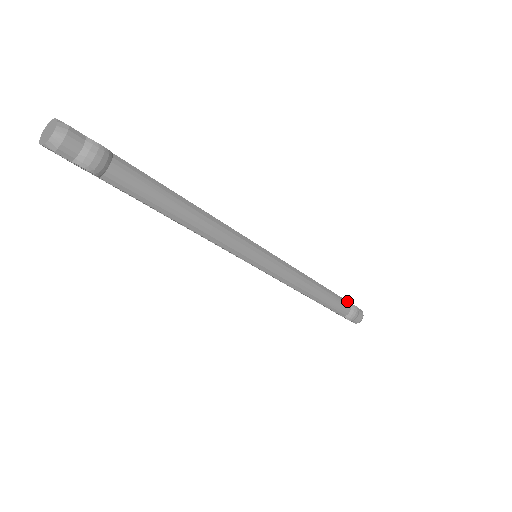
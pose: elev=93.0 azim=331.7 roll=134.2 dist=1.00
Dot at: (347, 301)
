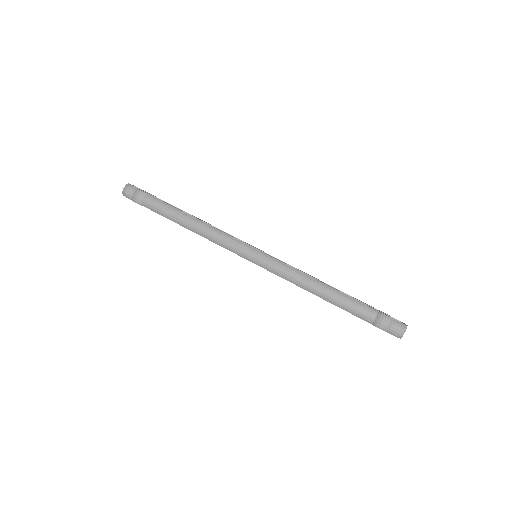
Dot at: (372, 308)
